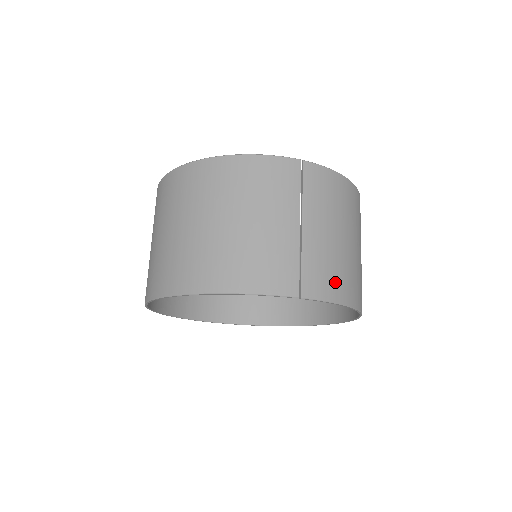
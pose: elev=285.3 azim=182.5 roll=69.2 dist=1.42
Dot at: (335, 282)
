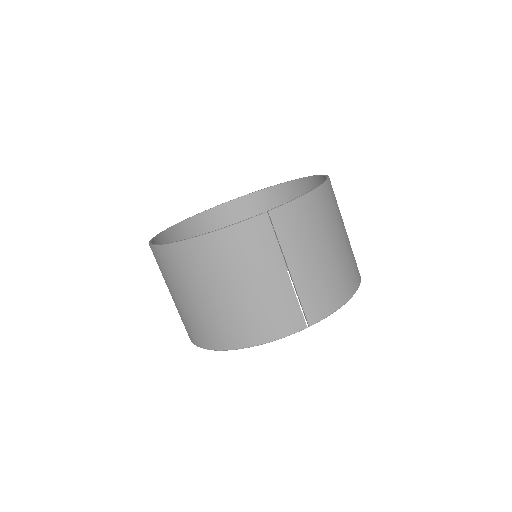
Dot at: (331, 295)
